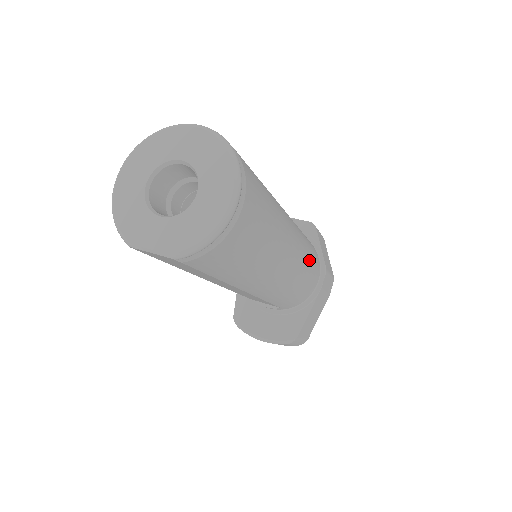
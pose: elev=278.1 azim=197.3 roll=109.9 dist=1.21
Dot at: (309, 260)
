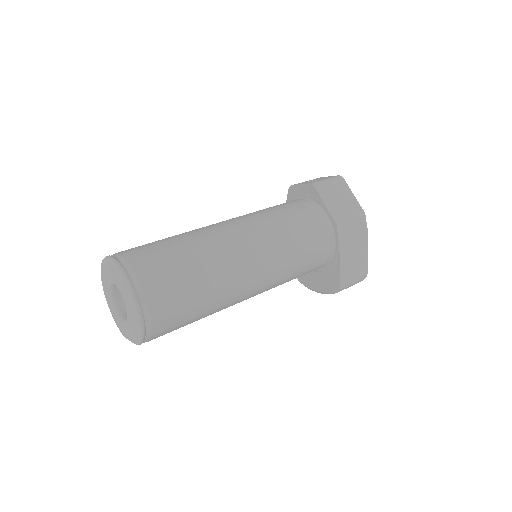
Dot at: (296, 240)
